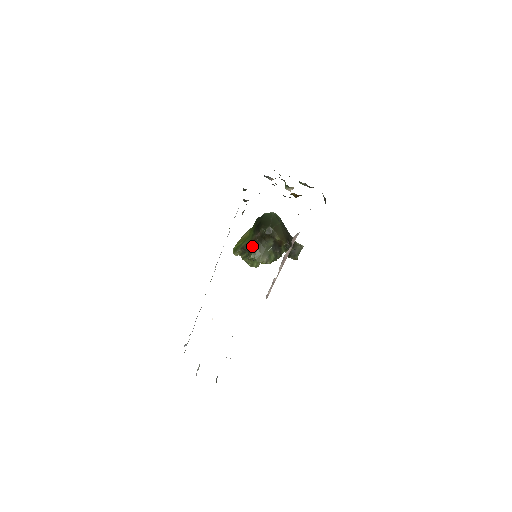
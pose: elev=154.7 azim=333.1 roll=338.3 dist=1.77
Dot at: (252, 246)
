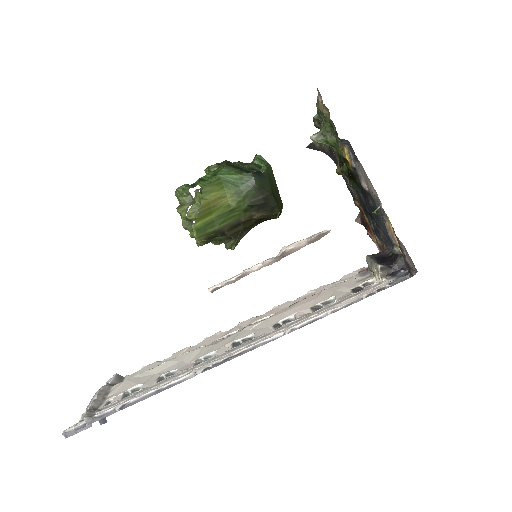
Dot at: (241, 231)
